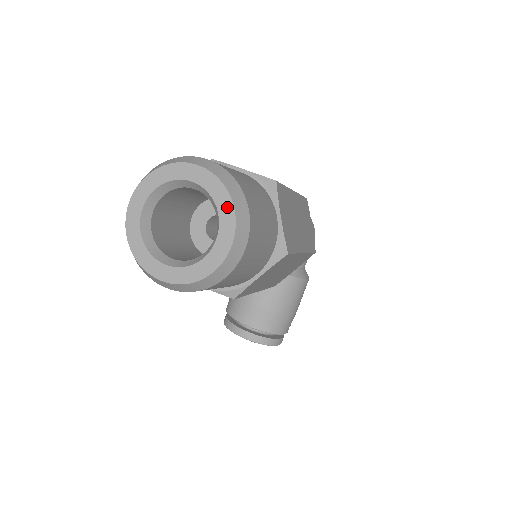
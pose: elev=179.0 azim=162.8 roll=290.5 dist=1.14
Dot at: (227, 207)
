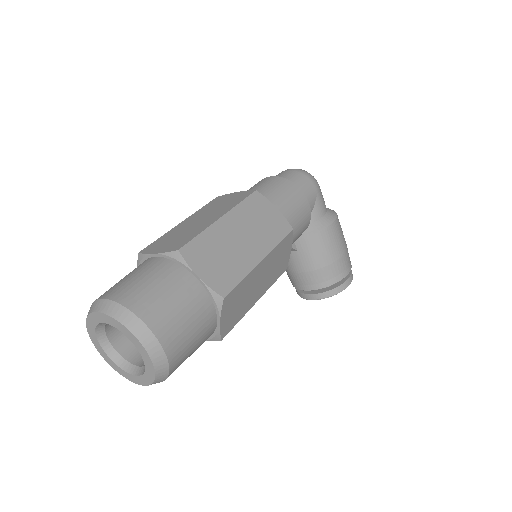
Dot at: (128, 333)
